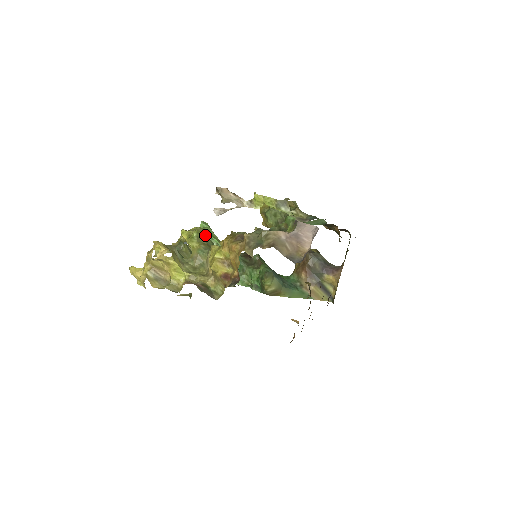
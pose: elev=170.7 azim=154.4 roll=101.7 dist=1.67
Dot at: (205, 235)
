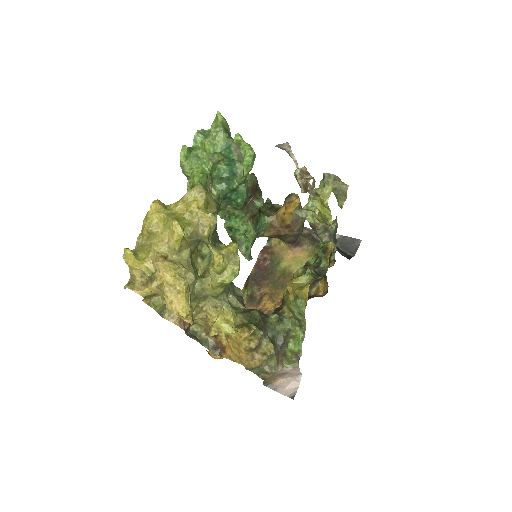
Dot at: occluded
